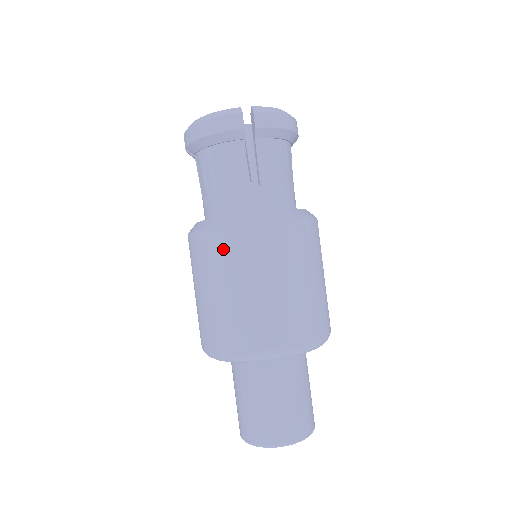
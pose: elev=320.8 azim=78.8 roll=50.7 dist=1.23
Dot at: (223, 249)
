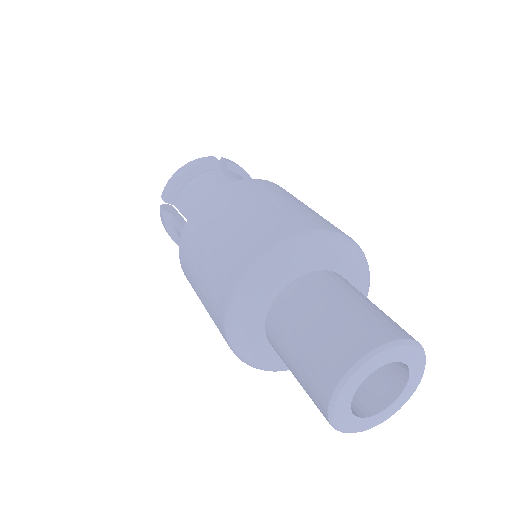
Dot at: (229, 195)
